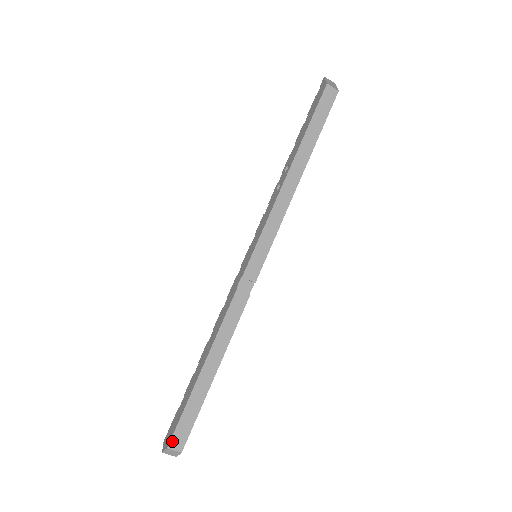
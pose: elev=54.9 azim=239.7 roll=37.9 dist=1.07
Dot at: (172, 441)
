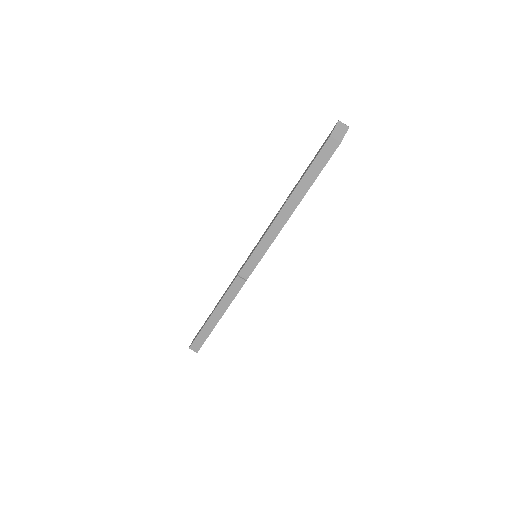
Dot at: (192, 346)
